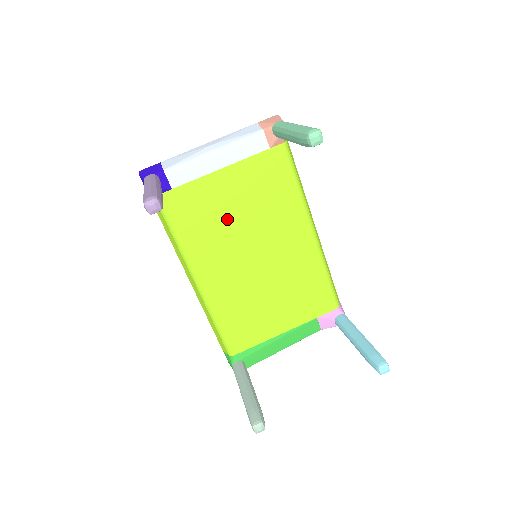
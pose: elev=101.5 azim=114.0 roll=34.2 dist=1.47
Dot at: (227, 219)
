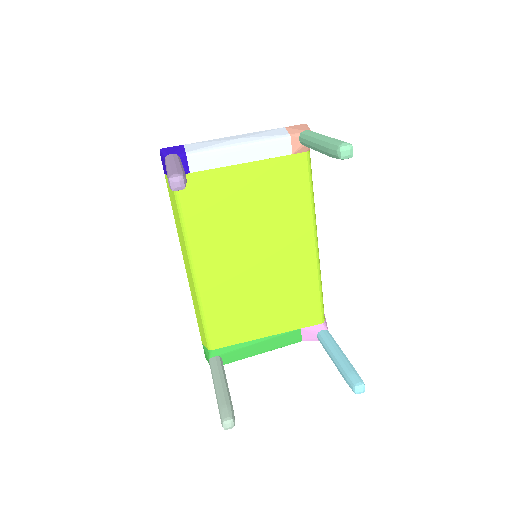
Dot at: (236, 214)
